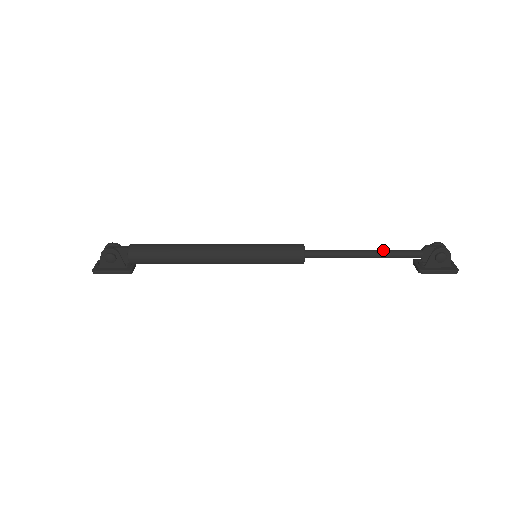
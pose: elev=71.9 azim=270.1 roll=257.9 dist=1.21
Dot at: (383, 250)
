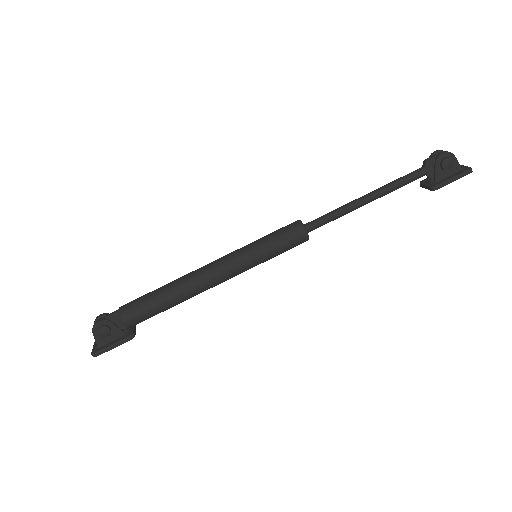
Dot at: (383, 186)
